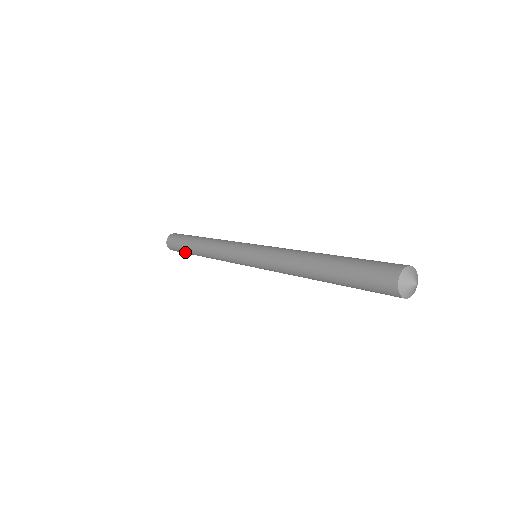
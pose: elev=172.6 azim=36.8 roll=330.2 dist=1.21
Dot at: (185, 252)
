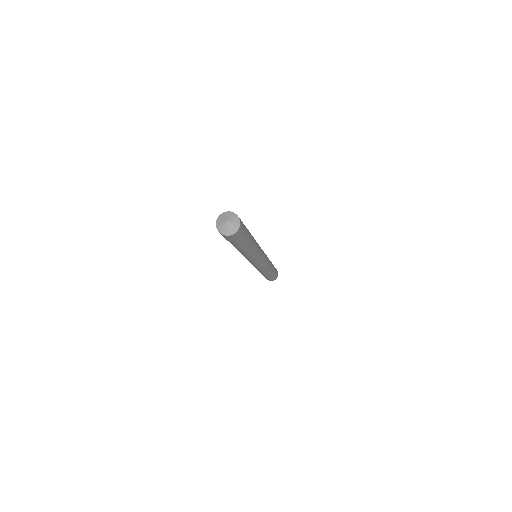
Dot at: occluded
